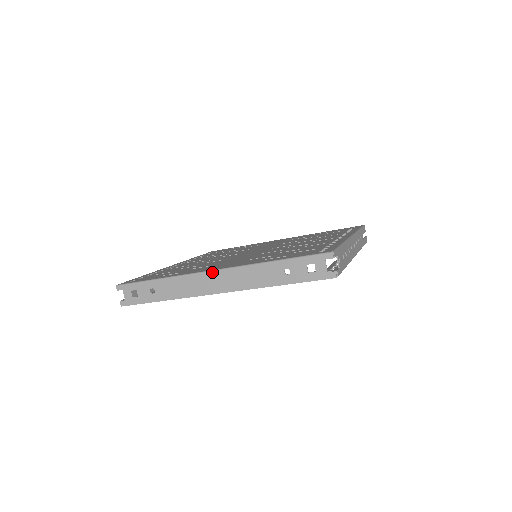
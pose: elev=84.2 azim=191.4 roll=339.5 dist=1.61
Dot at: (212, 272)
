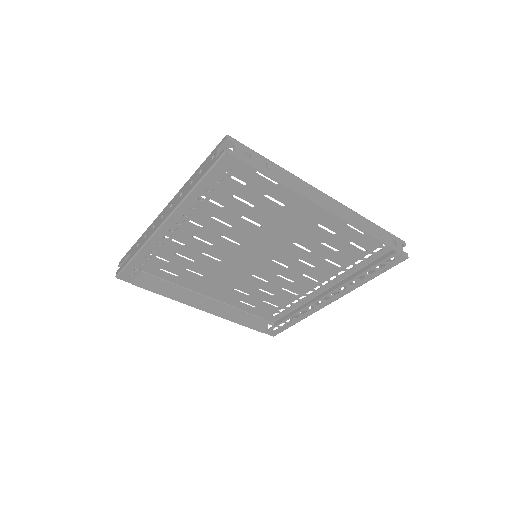
Dot at: (326, 195)
